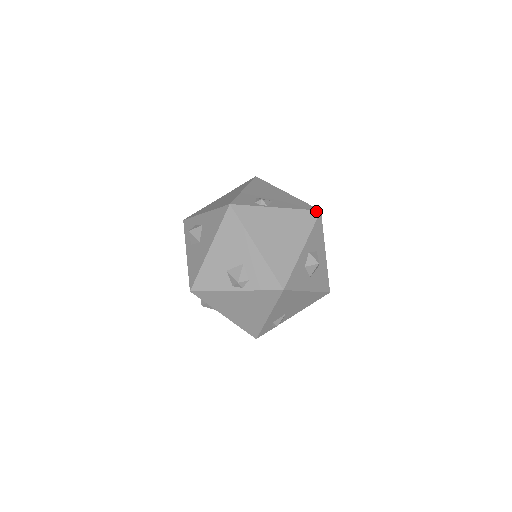
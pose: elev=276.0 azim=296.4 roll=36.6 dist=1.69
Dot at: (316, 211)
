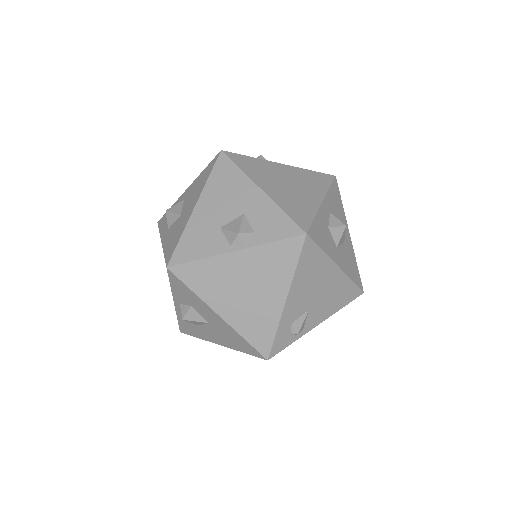
Dot at: (330, 175)
